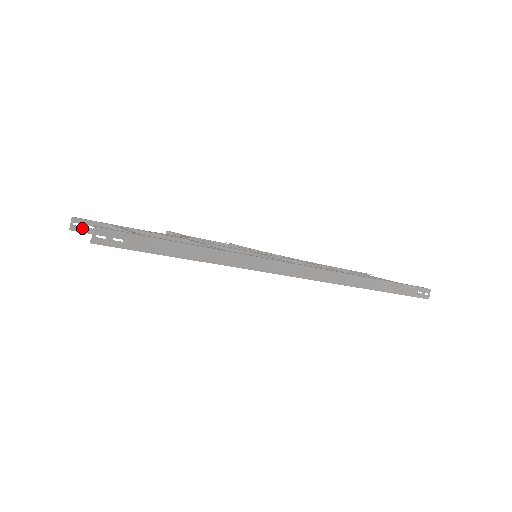
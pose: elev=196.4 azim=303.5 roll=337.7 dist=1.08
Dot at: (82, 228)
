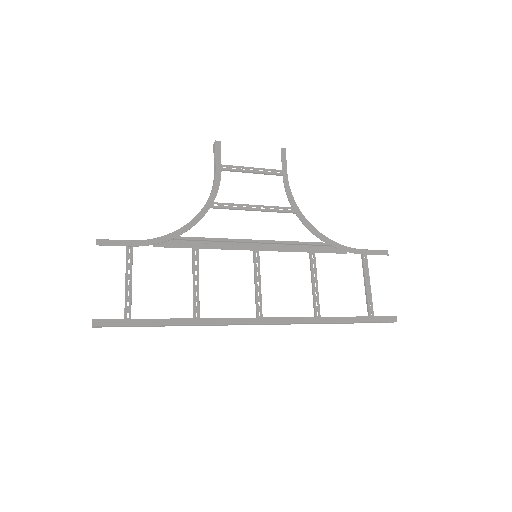
Dot at: (106, 241)
